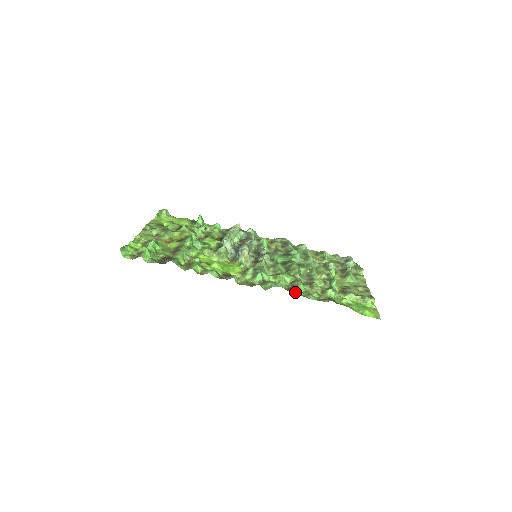
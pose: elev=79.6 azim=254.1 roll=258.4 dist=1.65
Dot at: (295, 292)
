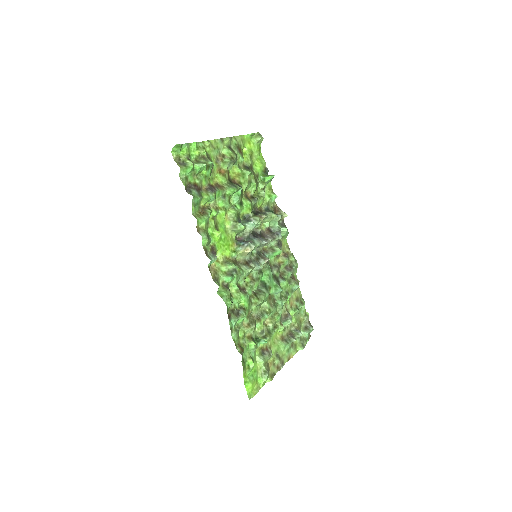
Dot at: (231, 318)
